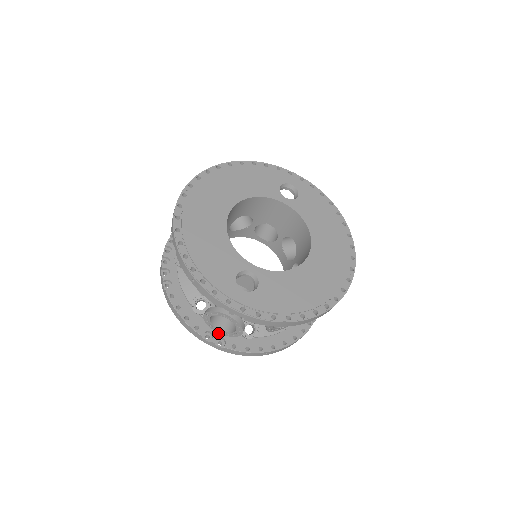
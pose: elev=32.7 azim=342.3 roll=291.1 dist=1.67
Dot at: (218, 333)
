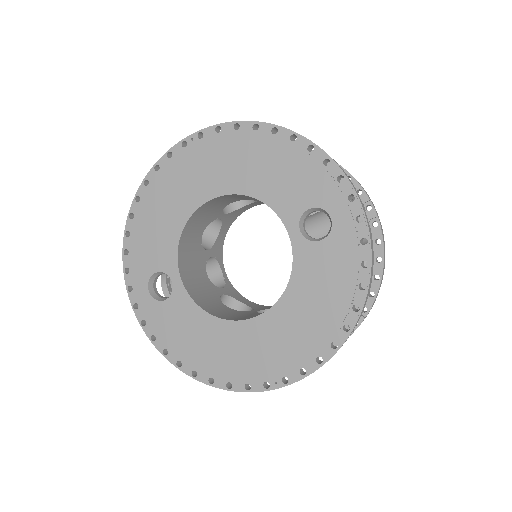
Dot at: occluded
